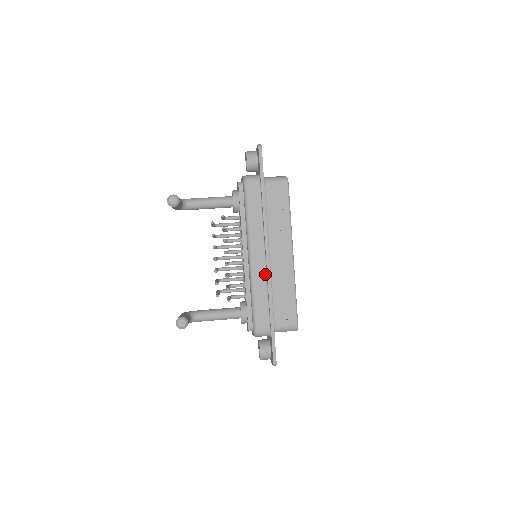
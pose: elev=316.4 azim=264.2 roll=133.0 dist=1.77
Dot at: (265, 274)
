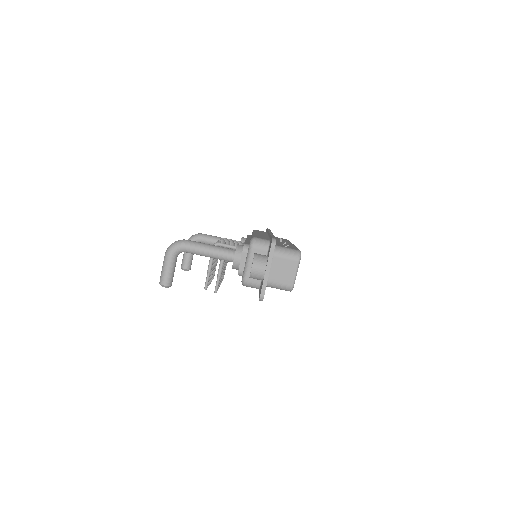
Dot at: occluded
